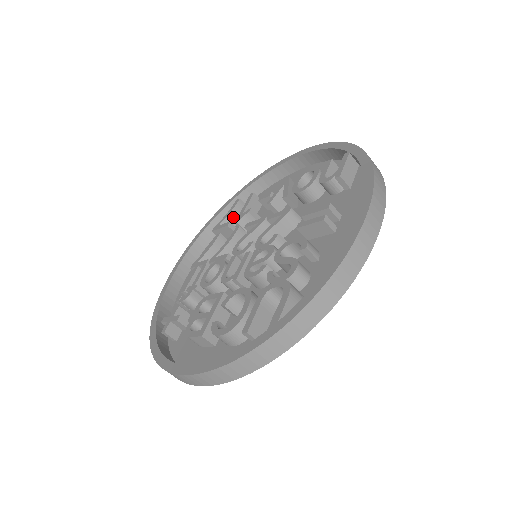
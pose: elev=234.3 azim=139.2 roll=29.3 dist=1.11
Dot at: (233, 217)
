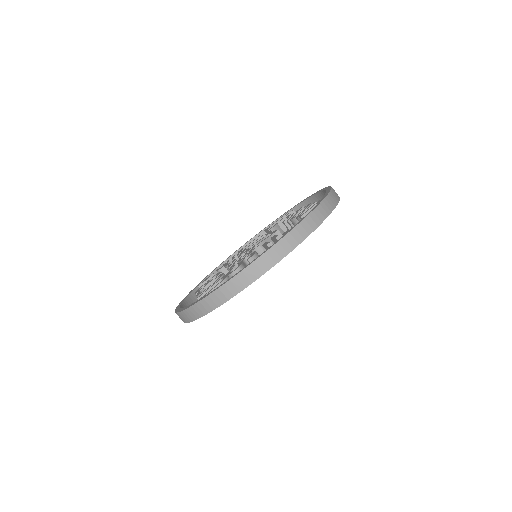
Dot at: occluded
